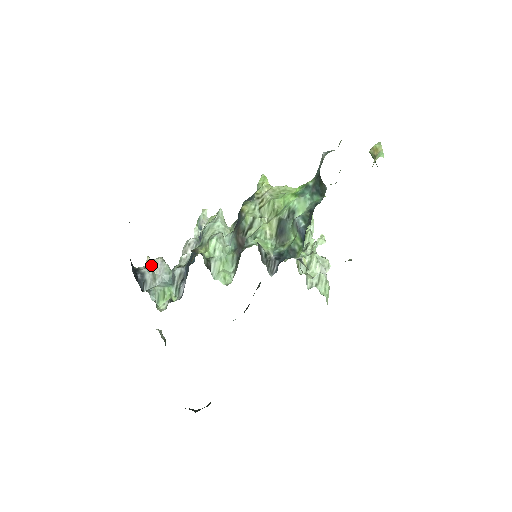
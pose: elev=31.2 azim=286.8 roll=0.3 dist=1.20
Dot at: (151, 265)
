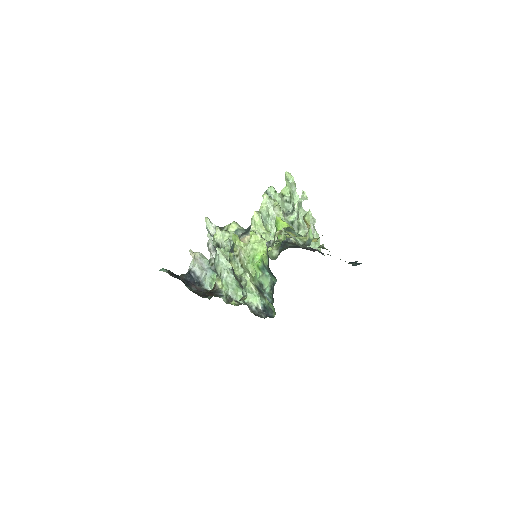
Dot at: (195, 261)
